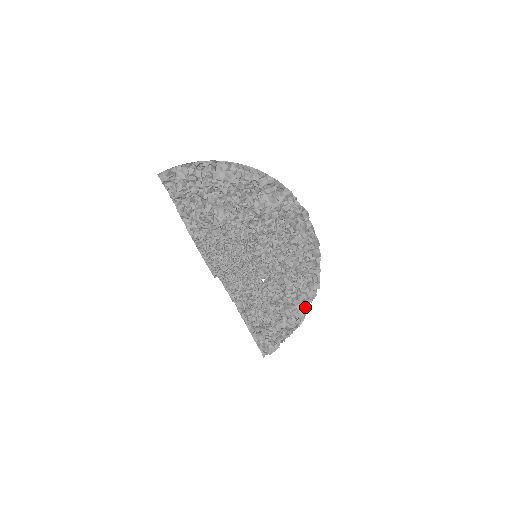
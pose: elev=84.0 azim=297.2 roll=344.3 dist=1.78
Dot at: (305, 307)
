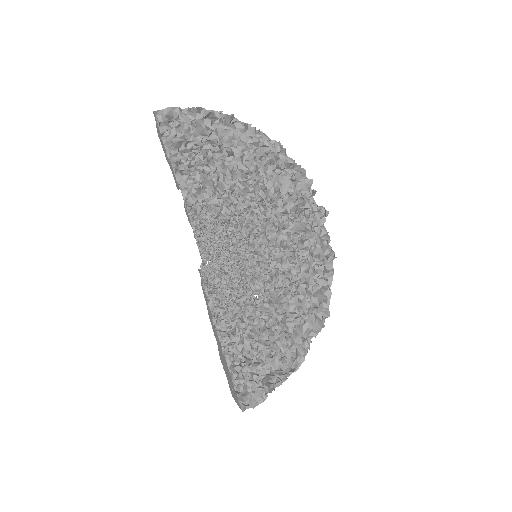
Dot at: (306, 344)
